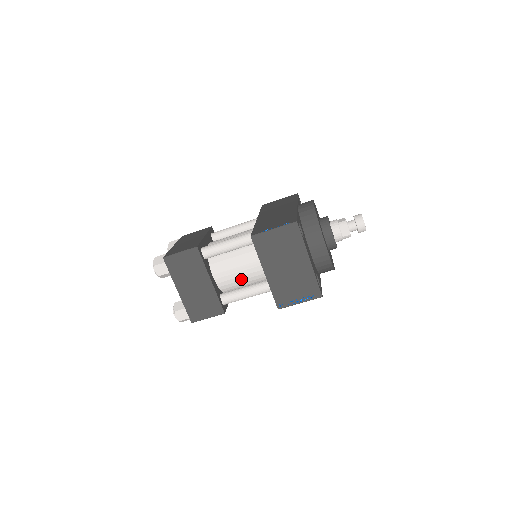
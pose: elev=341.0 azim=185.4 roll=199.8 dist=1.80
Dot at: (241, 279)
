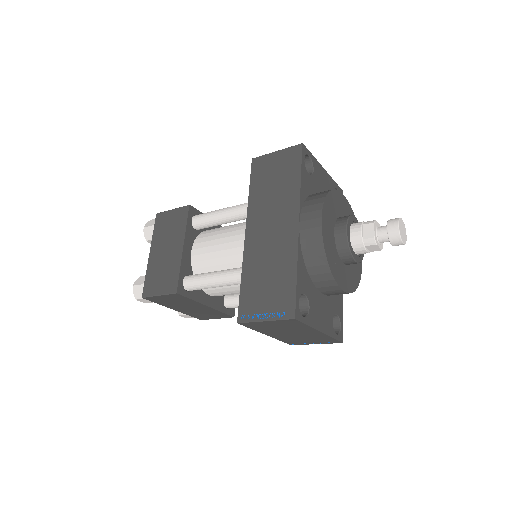
Dot at: occluded
